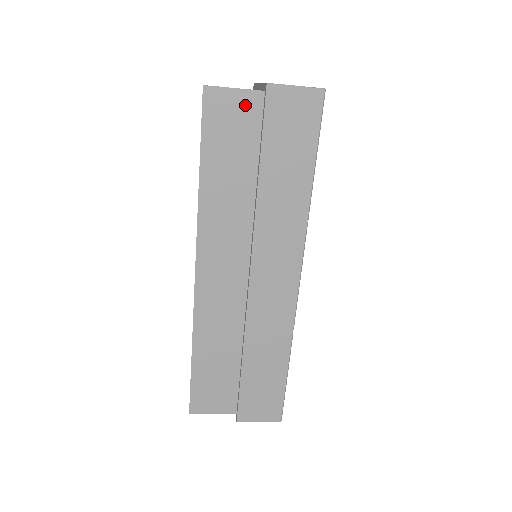
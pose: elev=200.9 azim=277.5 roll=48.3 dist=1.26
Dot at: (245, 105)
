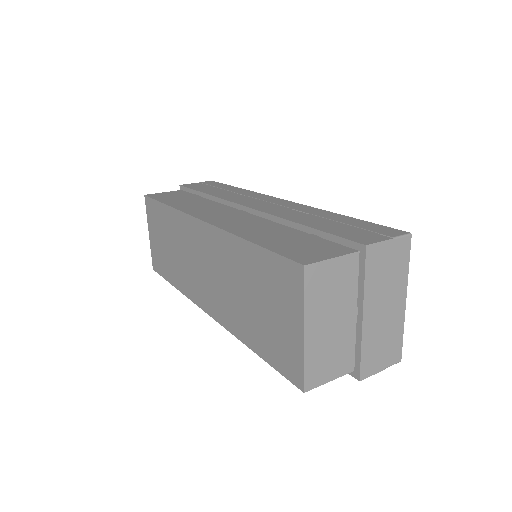
Dot at: occluded
